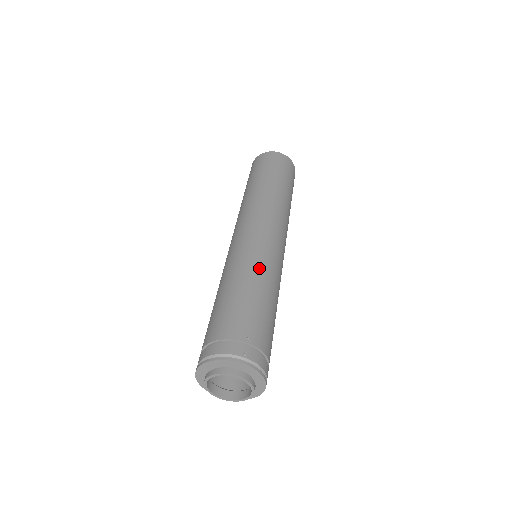
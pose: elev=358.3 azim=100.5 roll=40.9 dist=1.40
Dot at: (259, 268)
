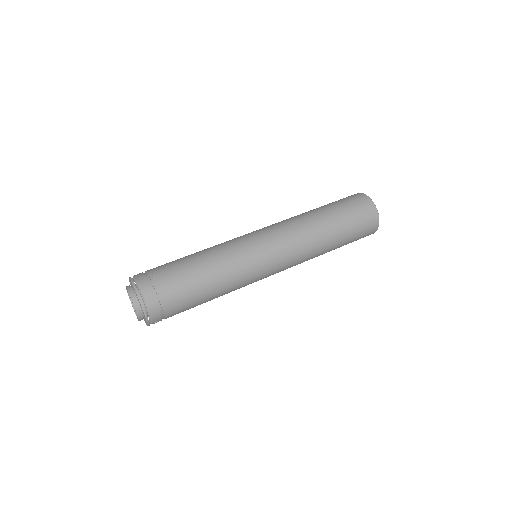
Dot at: (219, 249)
